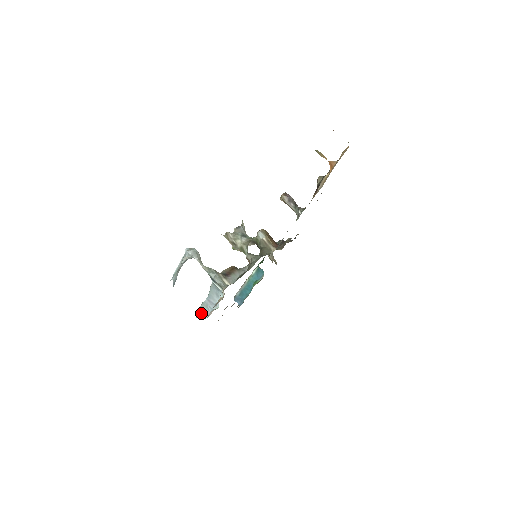
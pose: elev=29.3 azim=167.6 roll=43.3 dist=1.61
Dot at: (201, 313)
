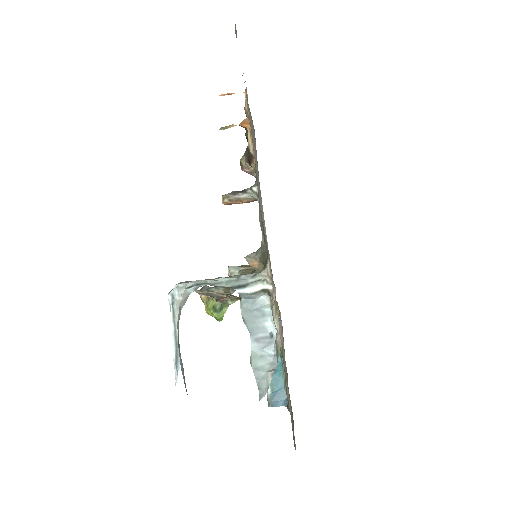
Dot at: (262, 377)
